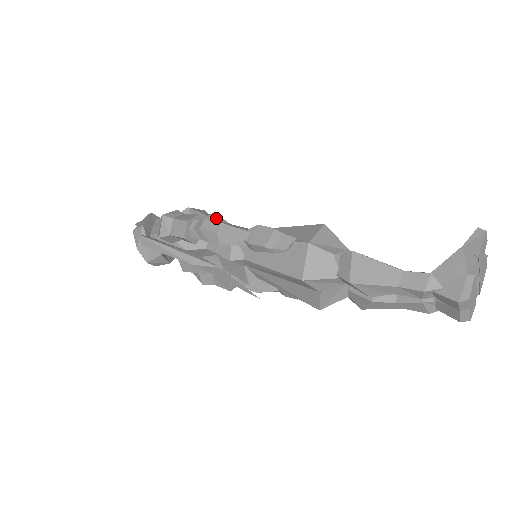
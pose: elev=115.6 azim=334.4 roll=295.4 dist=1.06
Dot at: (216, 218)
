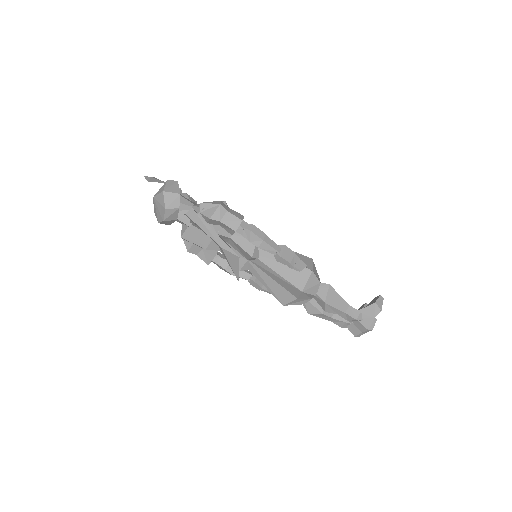
Dot at: occluded
